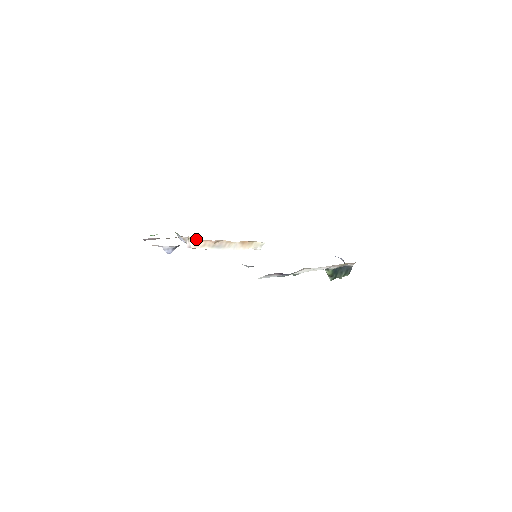
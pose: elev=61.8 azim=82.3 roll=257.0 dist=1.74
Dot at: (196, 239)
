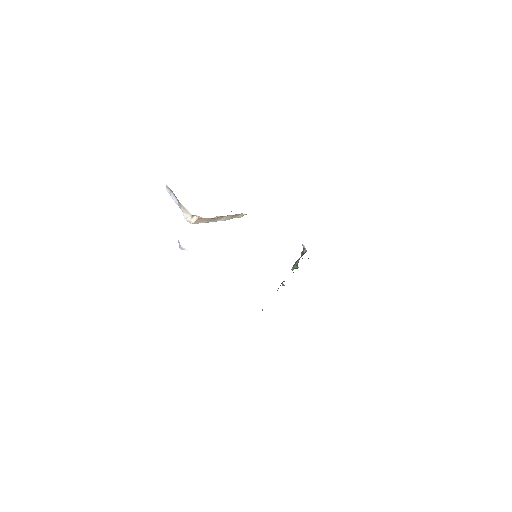
Dot at: (200, 217)
